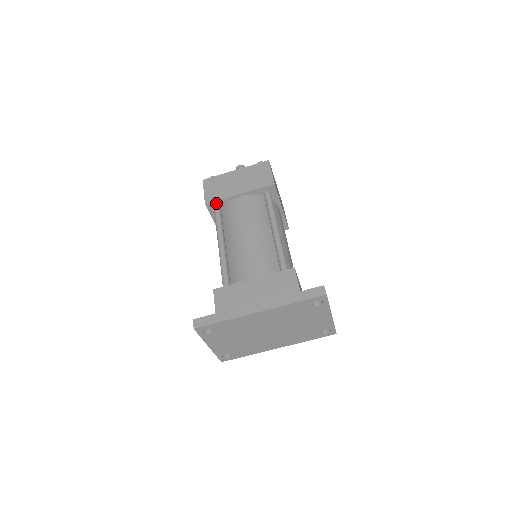
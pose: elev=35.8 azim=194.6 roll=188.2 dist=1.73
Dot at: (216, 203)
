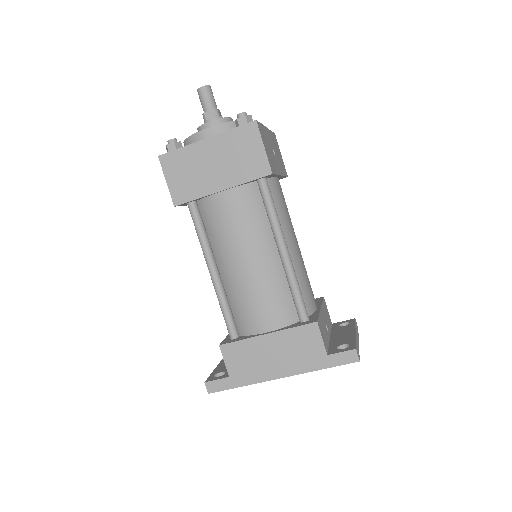
Dot at: (189, 201)
